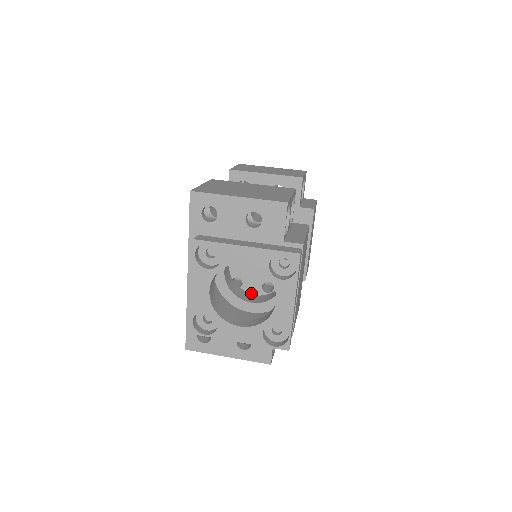
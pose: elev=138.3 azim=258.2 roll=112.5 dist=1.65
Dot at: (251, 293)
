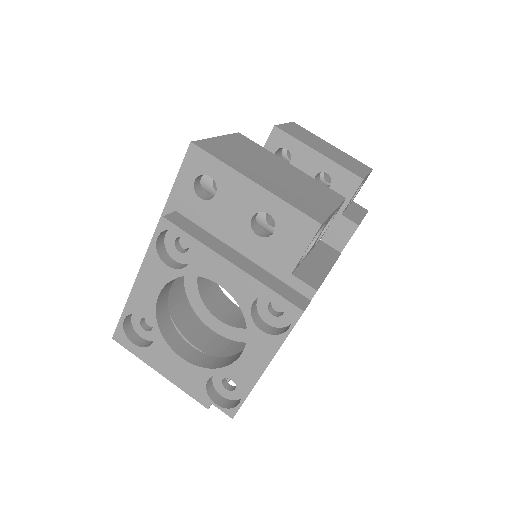
Dot at: occluded
